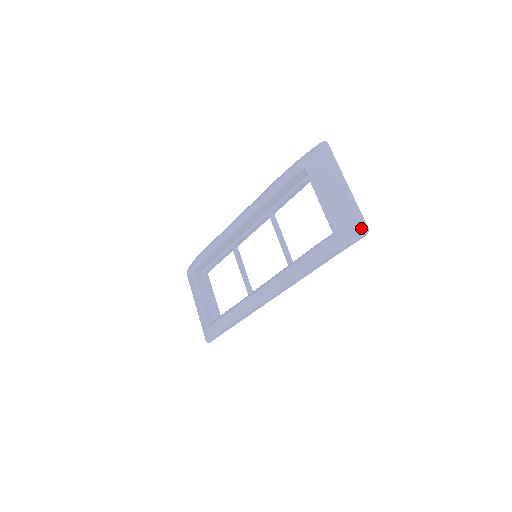
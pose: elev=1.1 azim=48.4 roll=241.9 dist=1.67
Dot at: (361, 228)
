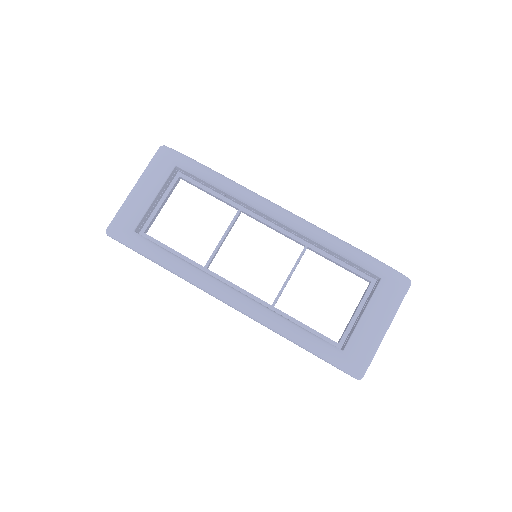
Dot at: (361, 373)
